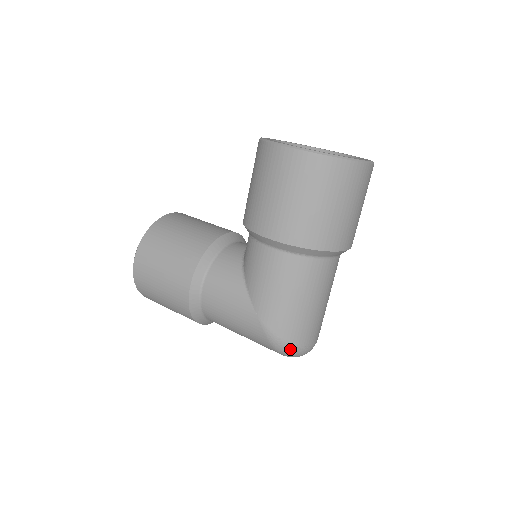
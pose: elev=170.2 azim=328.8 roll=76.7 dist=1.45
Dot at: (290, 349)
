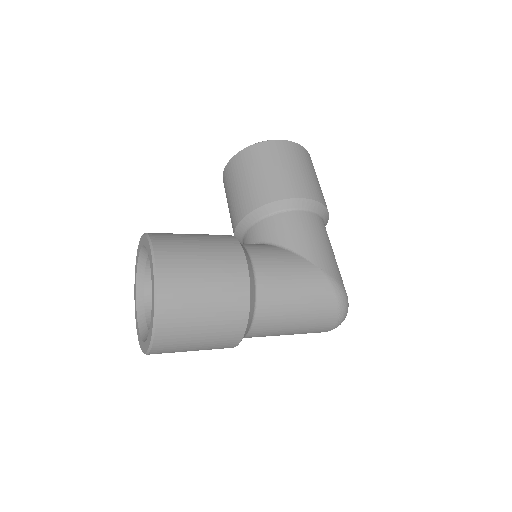
Dot at: (347, 299)
